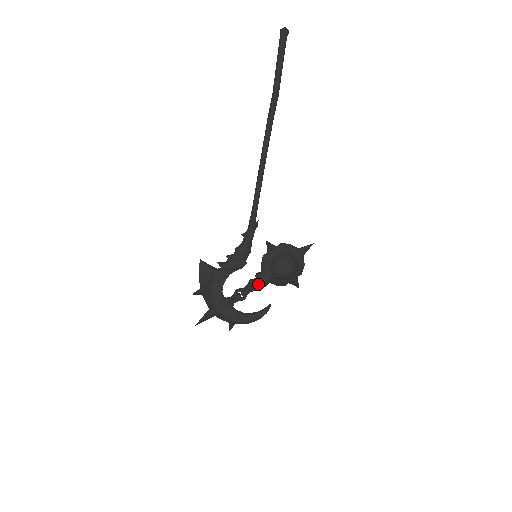
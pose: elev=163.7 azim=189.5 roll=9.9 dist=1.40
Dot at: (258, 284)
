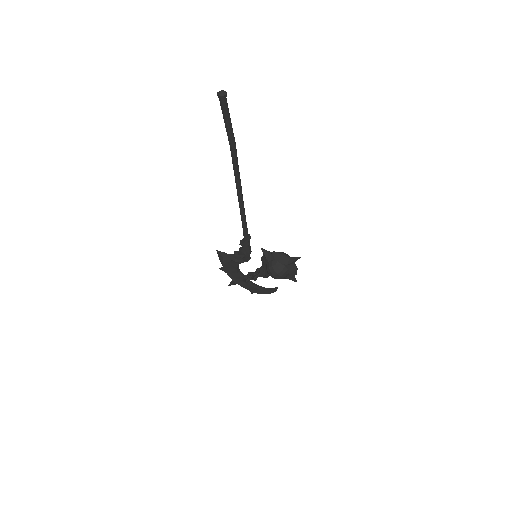
Dot at: occluded
